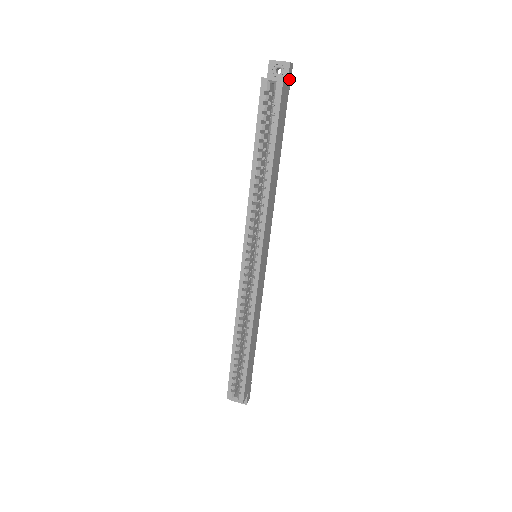
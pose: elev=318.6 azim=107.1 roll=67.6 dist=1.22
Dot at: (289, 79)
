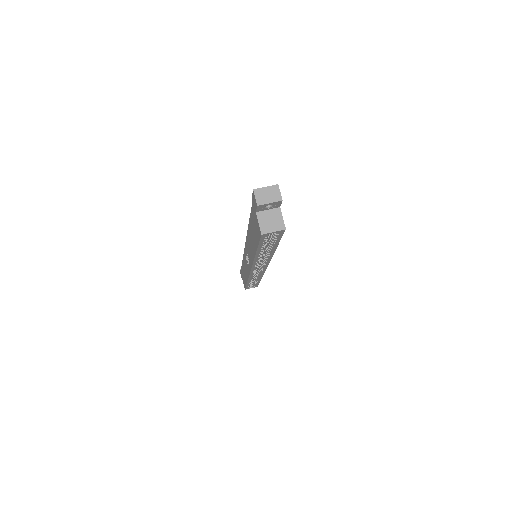
Dot at: occluded
